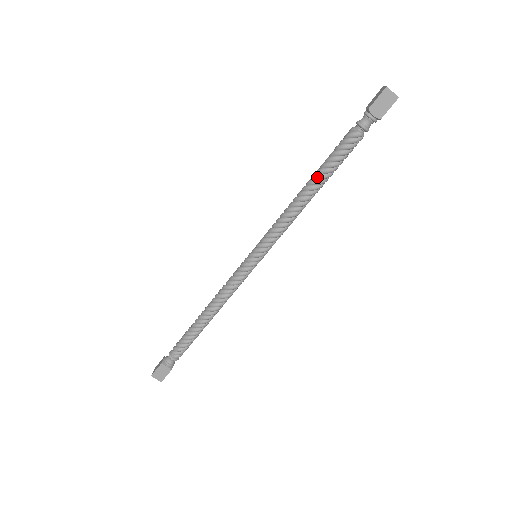
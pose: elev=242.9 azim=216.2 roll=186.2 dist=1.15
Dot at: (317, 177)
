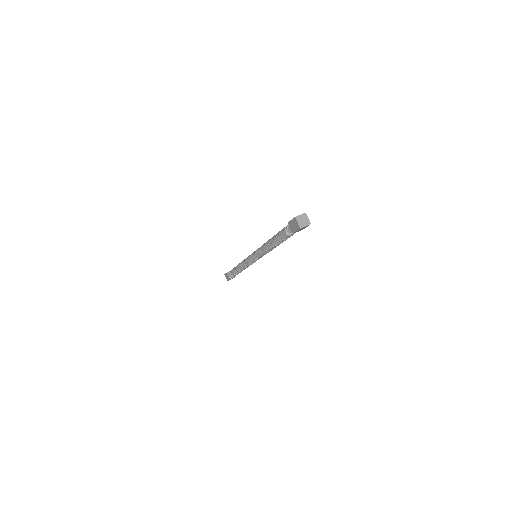
Dot at: (276, 245)
